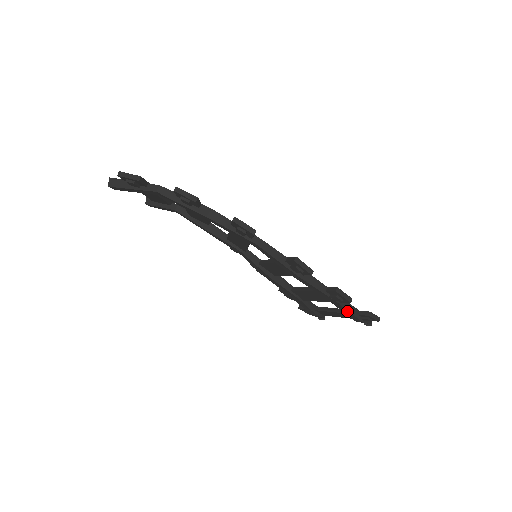
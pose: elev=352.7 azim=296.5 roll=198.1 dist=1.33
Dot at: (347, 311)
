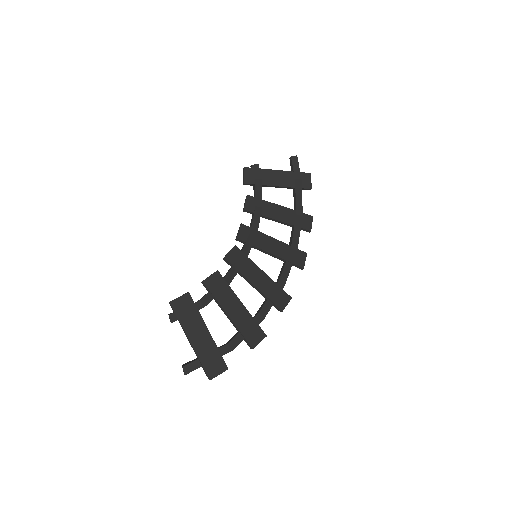
Dot at: occluded
